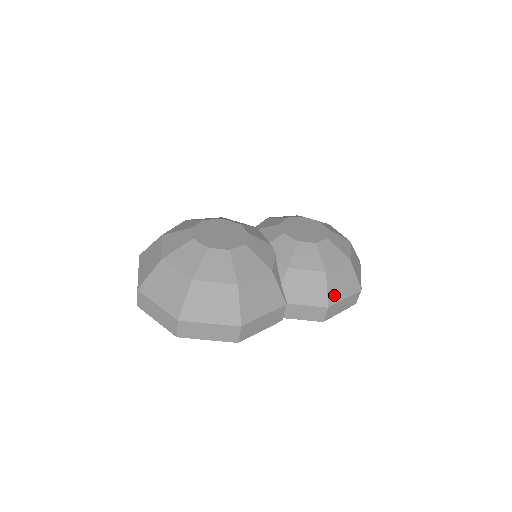
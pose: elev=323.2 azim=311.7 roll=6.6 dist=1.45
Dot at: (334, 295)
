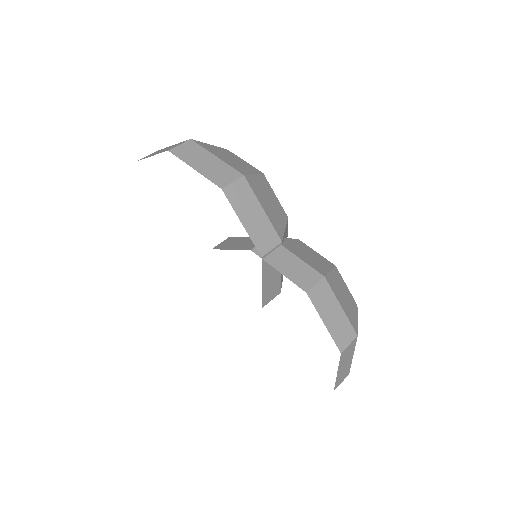
Dot at: (334, 285)
